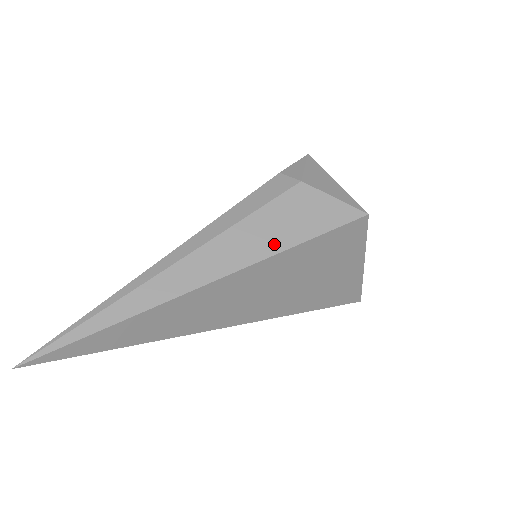
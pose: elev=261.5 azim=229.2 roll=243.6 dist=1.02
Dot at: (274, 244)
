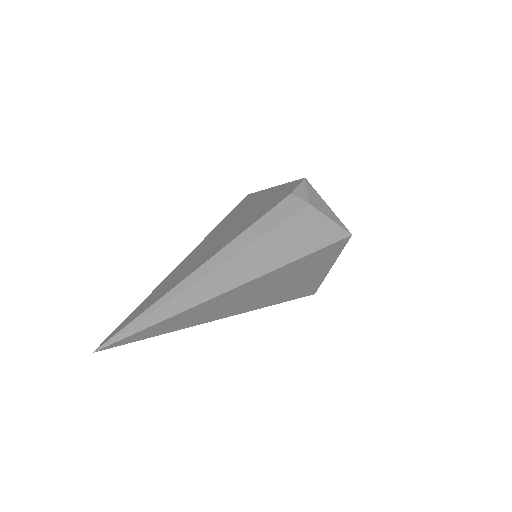
Dot at: (291, 253)
